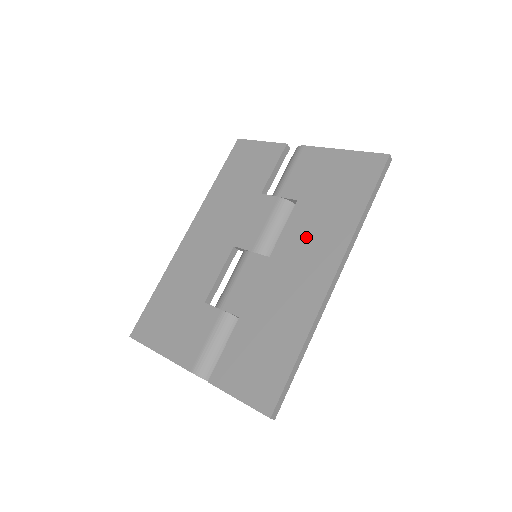
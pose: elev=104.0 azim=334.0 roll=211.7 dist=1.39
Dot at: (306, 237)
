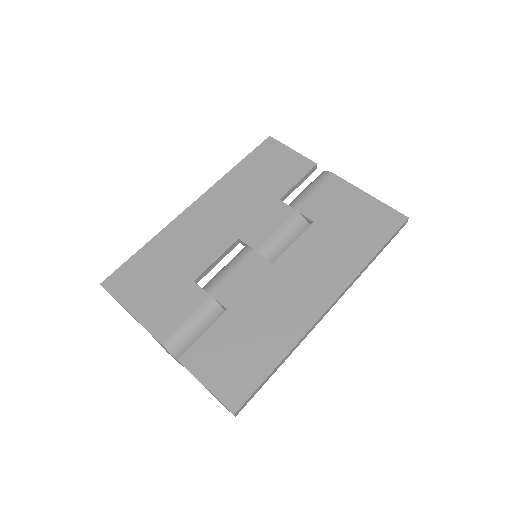
Dot at: (313, 259)
